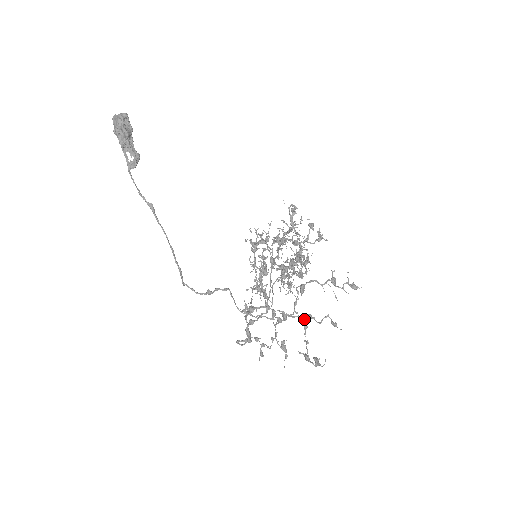
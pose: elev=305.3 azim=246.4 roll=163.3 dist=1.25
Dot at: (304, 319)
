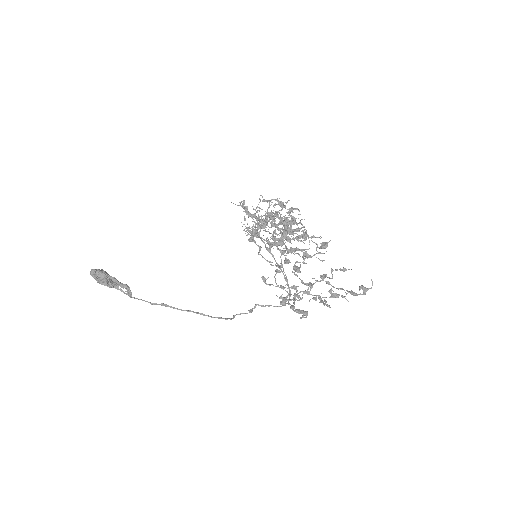
Dot at: (322, 280)
